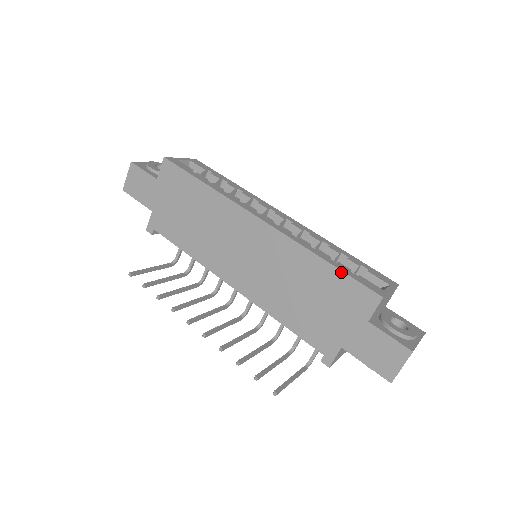
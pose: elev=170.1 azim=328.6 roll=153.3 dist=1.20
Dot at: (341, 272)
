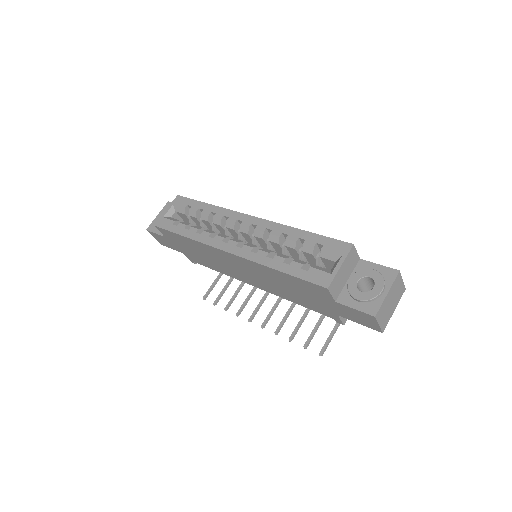
Dot at: (293, 277)
